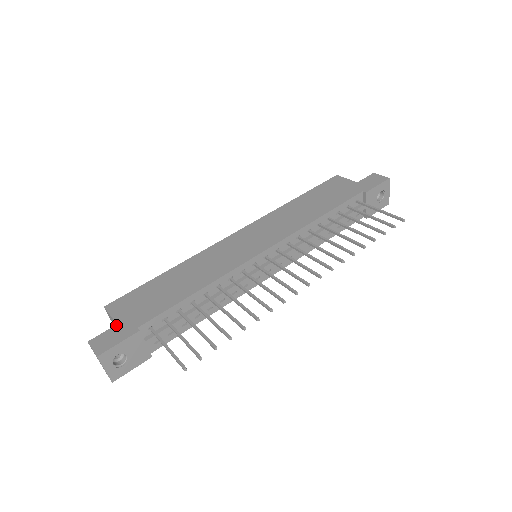
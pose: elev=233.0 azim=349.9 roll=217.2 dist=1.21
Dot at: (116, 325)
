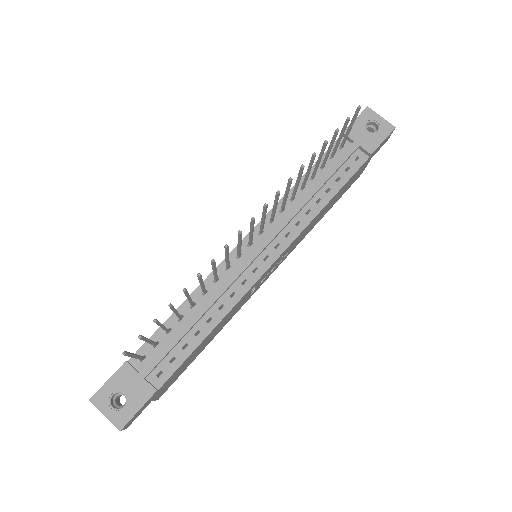
Dot at: occluded
